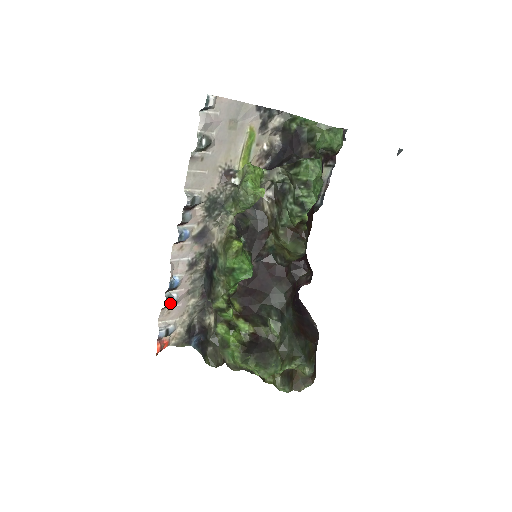
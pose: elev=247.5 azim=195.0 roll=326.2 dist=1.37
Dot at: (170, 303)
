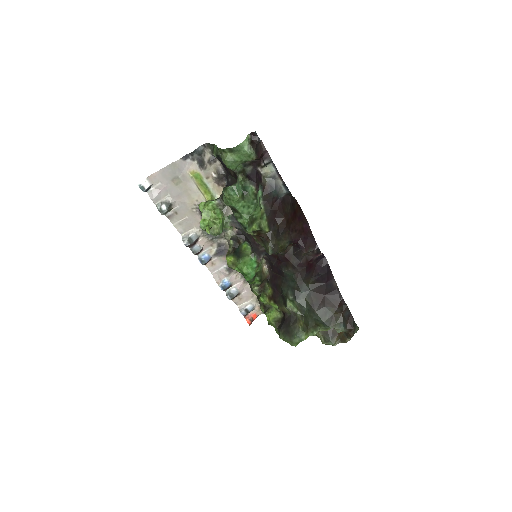
Dot at: (233, 296)
